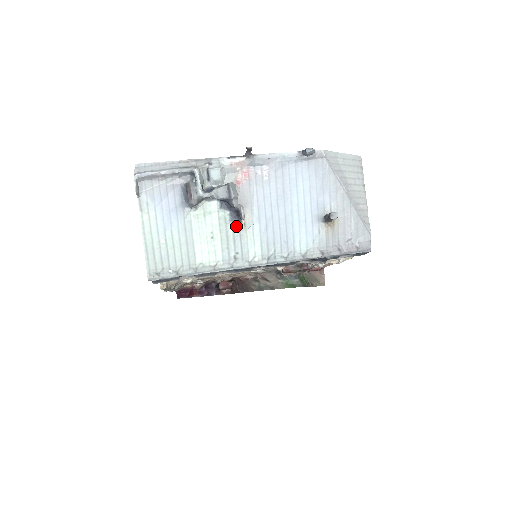
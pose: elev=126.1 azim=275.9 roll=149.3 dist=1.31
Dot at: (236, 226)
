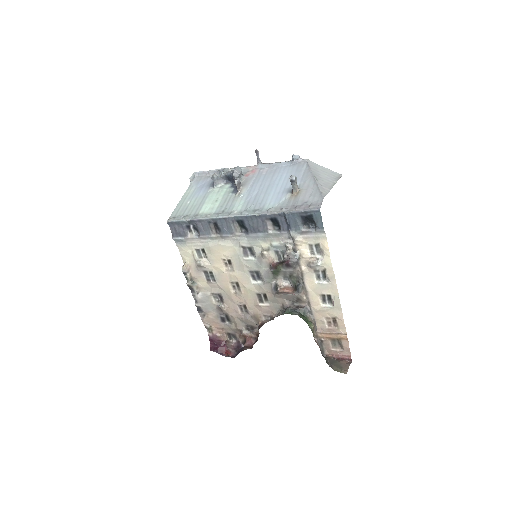
Dot at: (234, 196)
